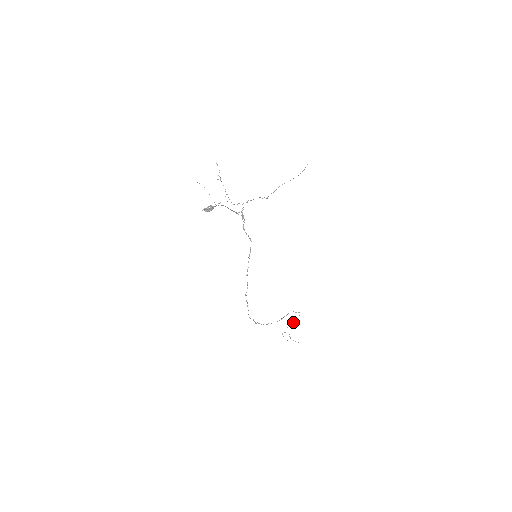
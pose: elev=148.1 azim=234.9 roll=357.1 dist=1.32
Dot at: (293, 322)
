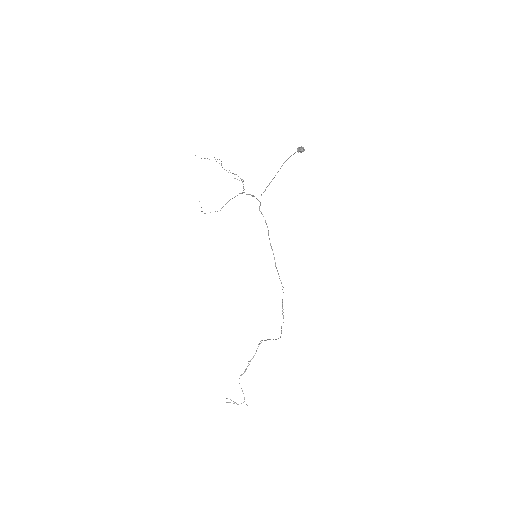
Dot at: occluded
